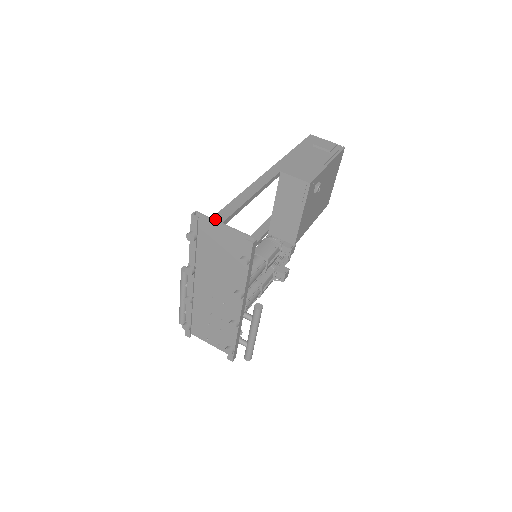
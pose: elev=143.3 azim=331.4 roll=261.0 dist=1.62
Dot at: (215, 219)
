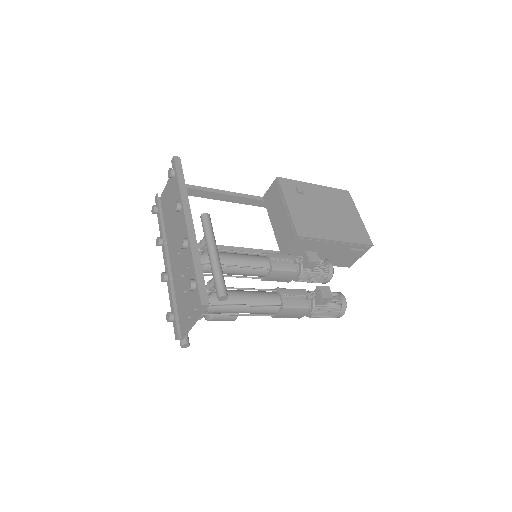
Dot at: occluded
